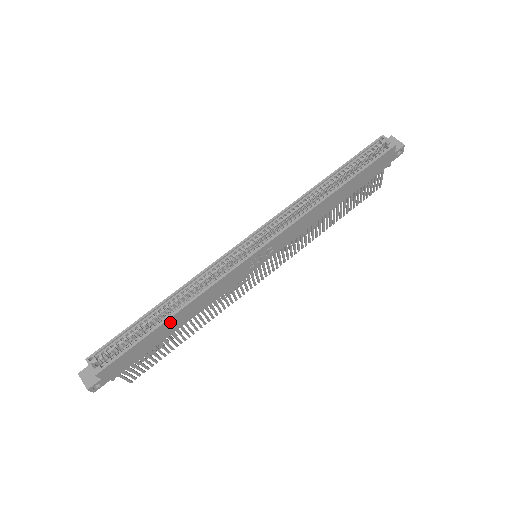
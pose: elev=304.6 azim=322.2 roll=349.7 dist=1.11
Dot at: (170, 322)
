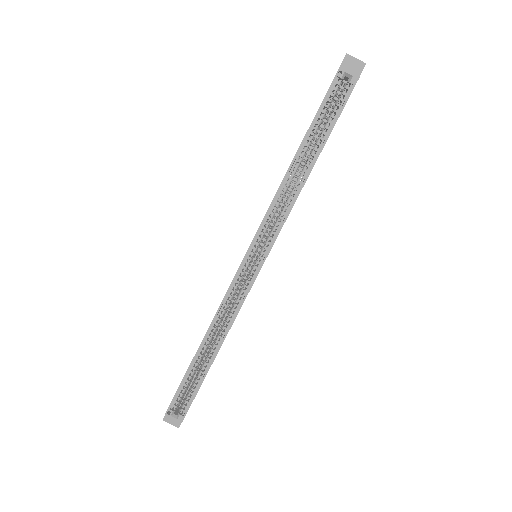
Dot at: (215, 356)
